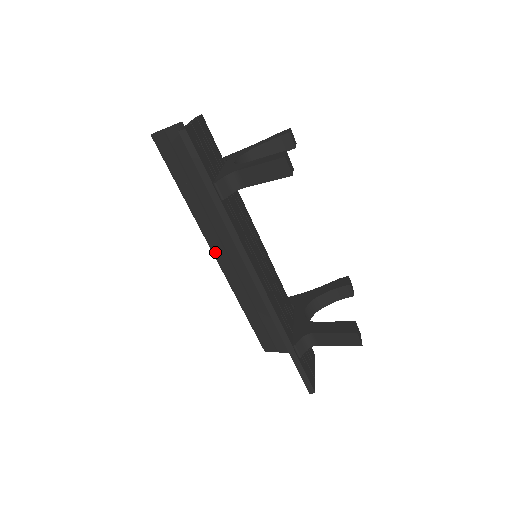
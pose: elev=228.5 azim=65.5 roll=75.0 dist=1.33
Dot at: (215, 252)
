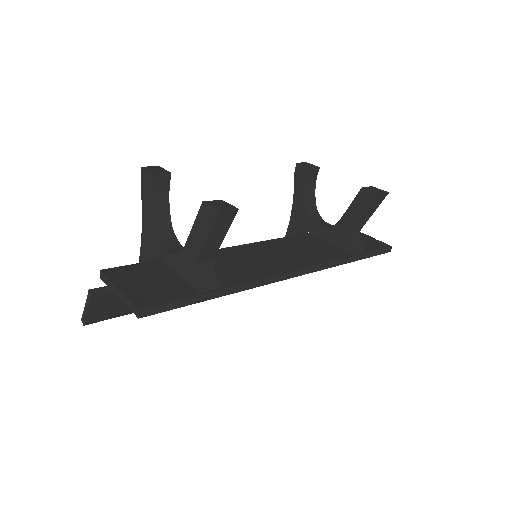
Dot at: occluded
